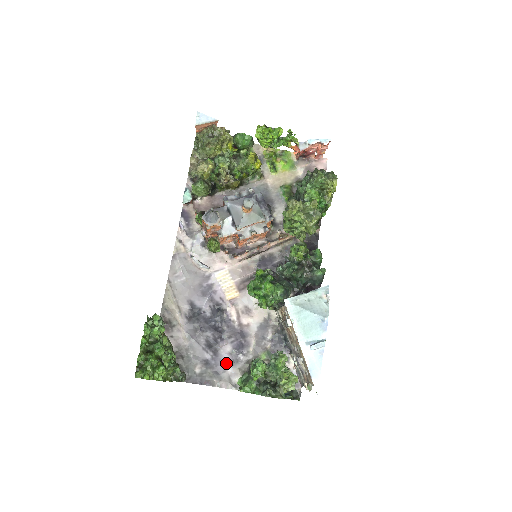
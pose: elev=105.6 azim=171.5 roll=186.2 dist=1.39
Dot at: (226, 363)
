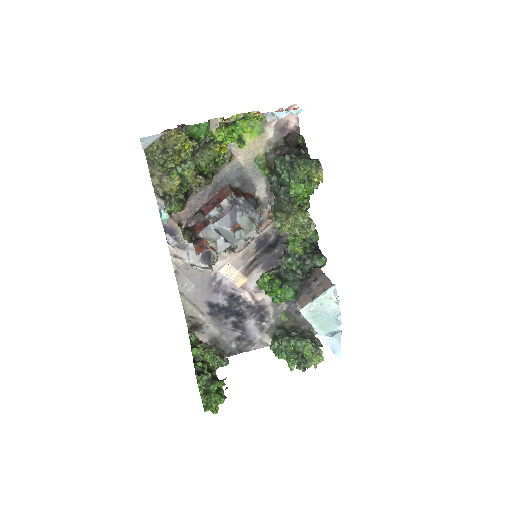
Dot at: (254, 332)
